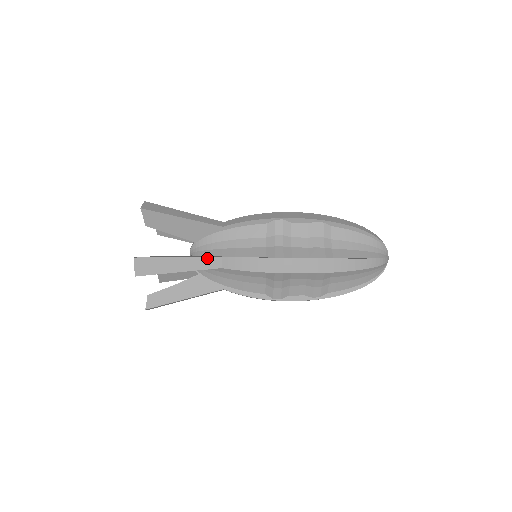
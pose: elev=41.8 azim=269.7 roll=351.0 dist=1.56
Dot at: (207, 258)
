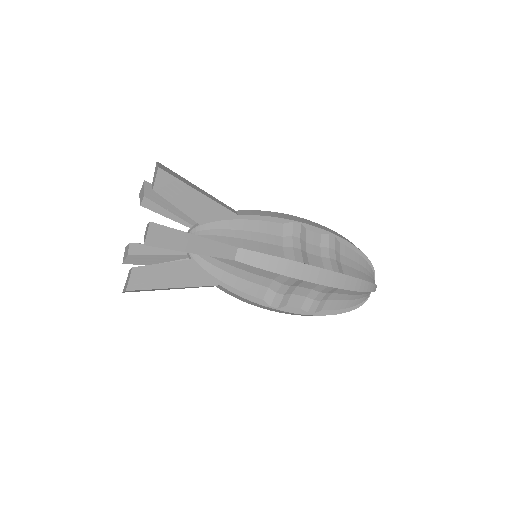
Dot at: (204, 286)
